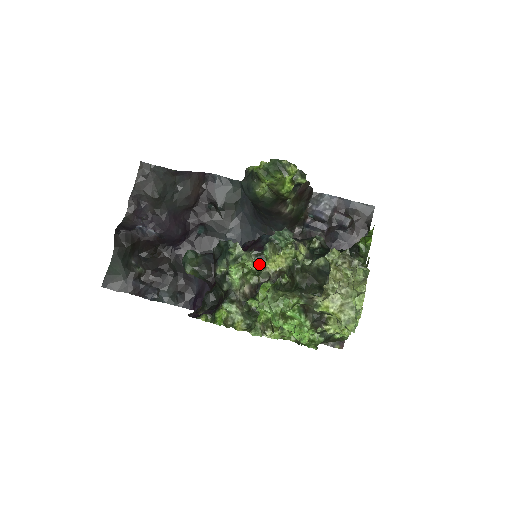
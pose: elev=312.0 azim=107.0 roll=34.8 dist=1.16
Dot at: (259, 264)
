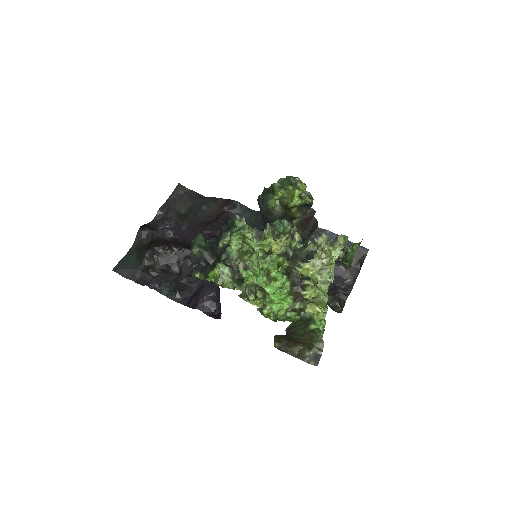
Dot at: (257, 241)
